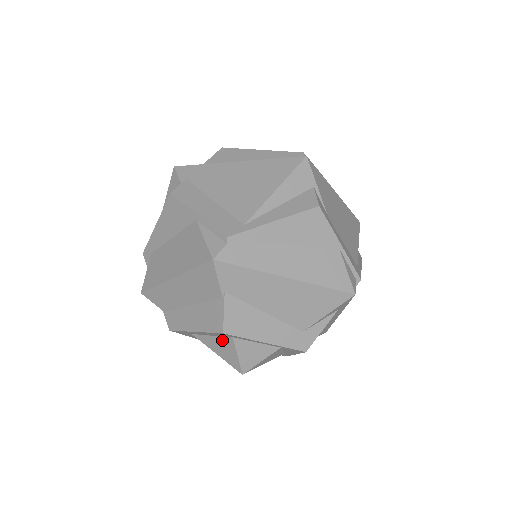
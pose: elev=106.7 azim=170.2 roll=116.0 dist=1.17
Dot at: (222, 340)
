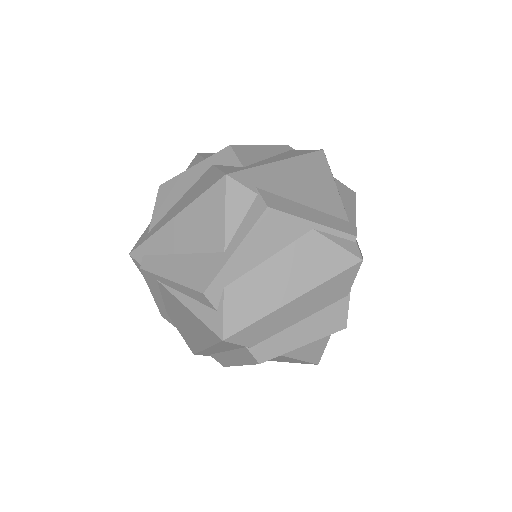
Dot at: (317, 340)
